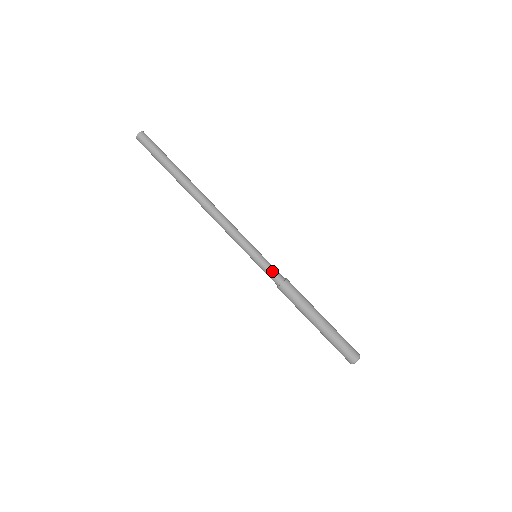
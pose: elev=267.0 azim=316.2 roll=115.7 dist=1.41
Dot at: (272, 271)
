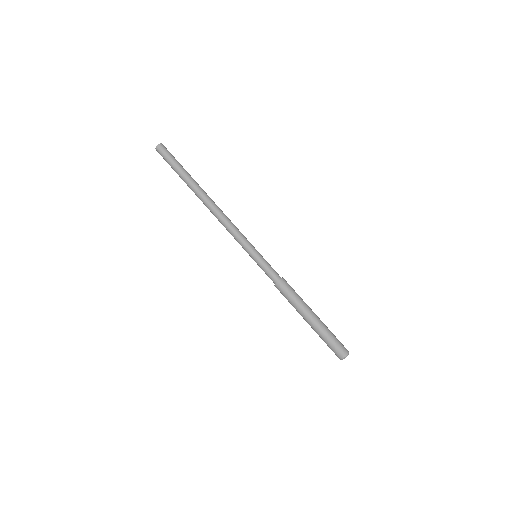
Dot at: (269, 271)
